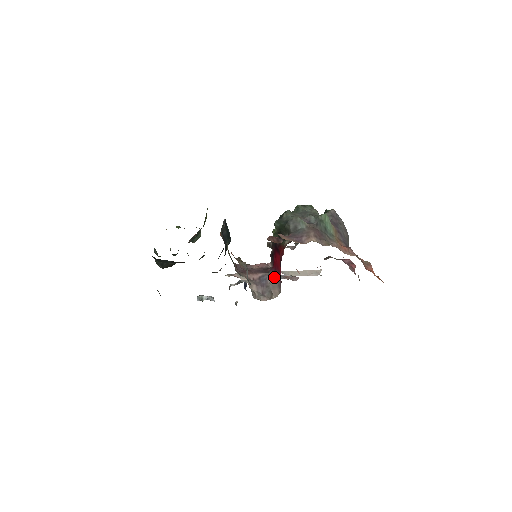
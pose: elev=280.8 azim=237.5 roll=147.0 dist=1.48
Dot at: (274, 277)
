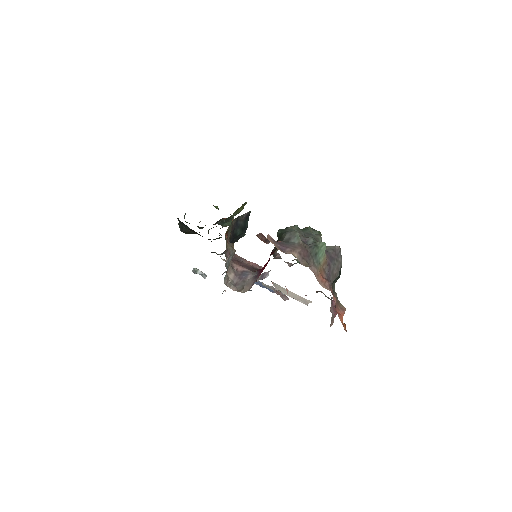
Dot at: (255, 277)
